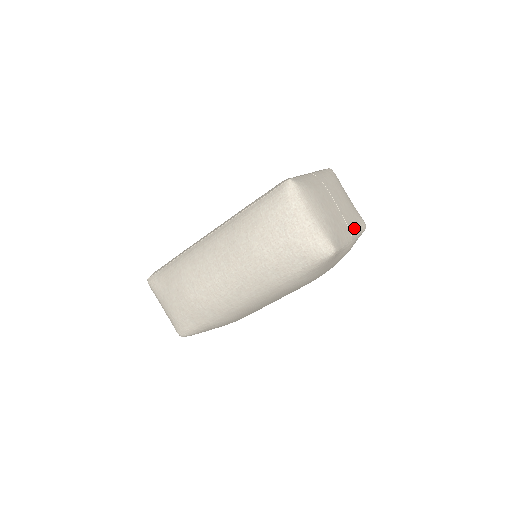
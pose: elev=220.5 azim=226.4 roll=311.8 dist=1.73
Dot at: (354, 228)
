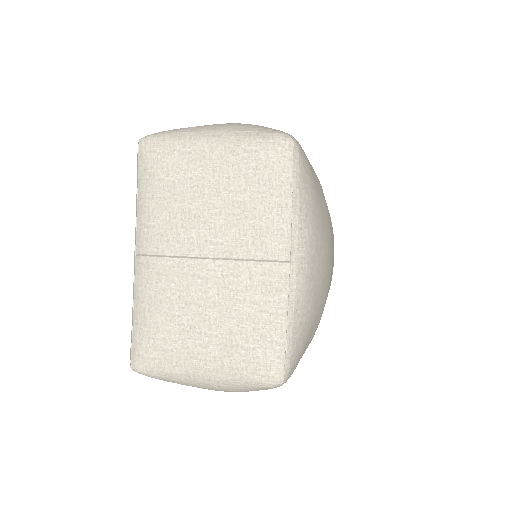
Dot at: (273, 226)
